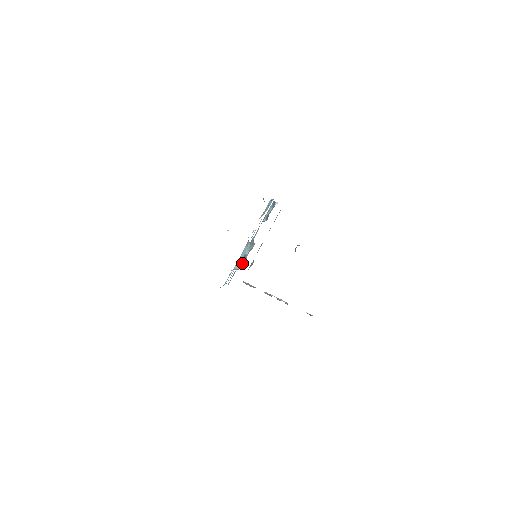
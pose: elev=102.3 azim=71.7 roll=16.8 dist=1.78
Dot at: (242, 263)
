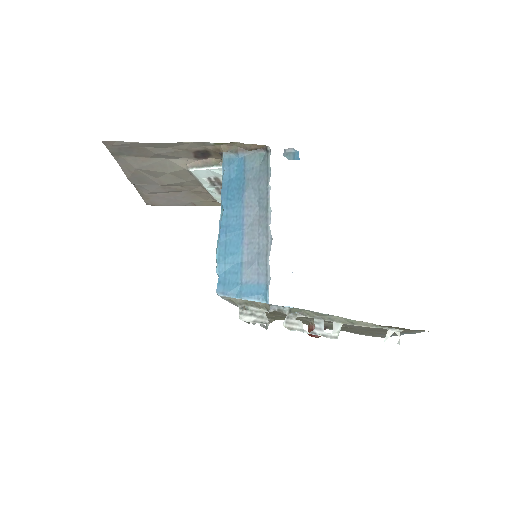
Dot at: occluded
